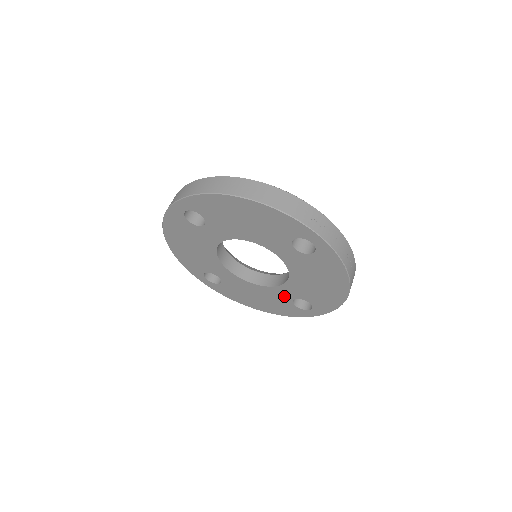
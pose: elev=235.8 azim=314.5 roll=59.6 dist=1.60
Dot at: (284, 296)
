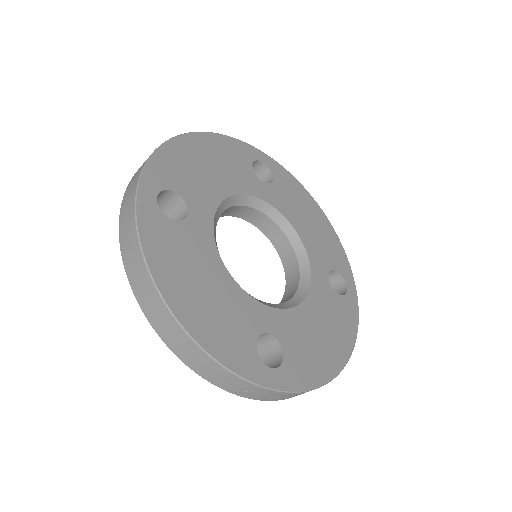
Dot at: occluded
